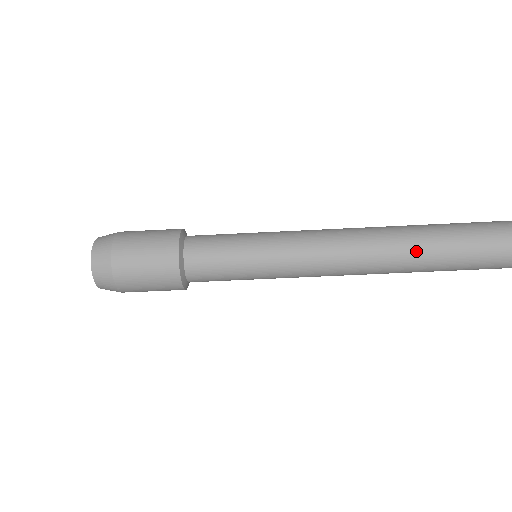
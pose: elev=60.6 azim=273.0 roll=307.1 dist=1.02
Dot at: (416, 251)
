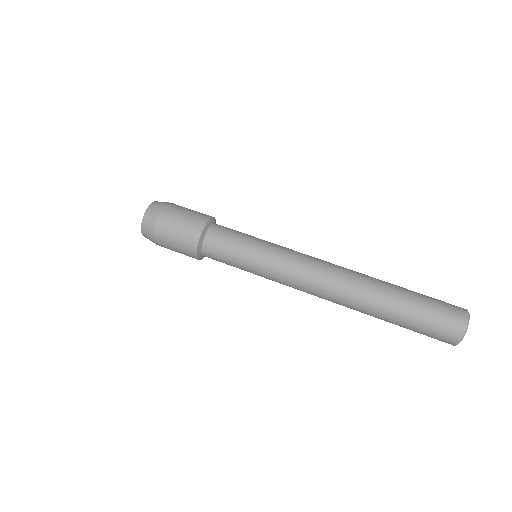
Dot at: (372, 284)
